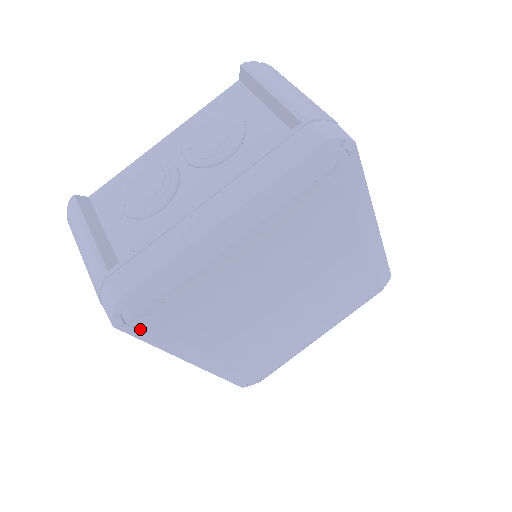
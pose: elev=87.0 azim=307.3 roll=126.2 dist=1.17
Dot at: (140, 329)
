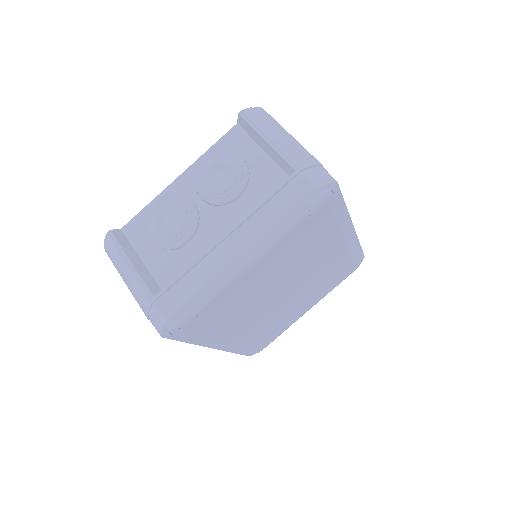
Dot at: (180, 335)
